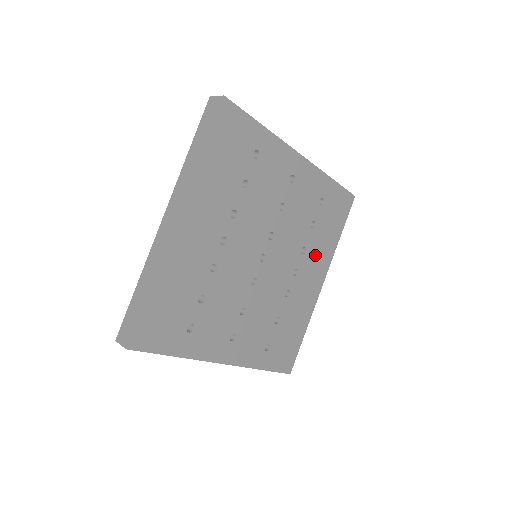
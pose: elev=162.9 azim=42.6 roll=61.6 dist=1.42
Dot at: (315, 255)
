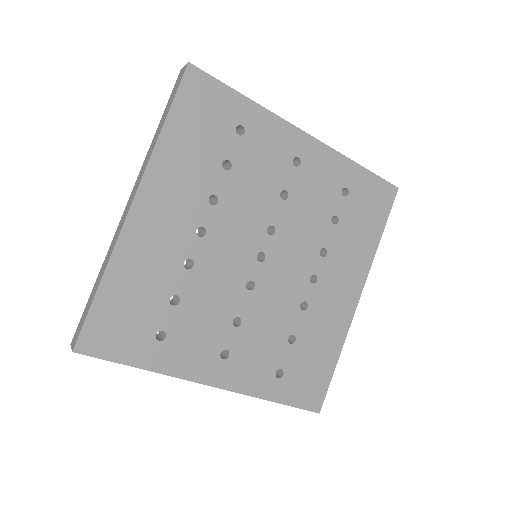
Dot at: (343, 259)
